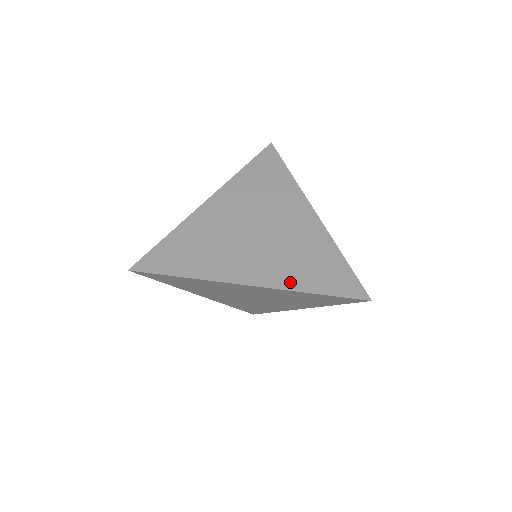
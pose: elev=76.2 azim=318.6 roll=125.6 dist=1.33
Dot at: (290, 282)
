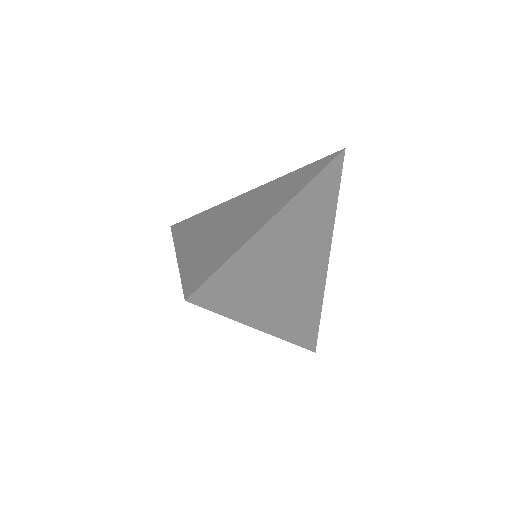
Dot at: (295, 190)
